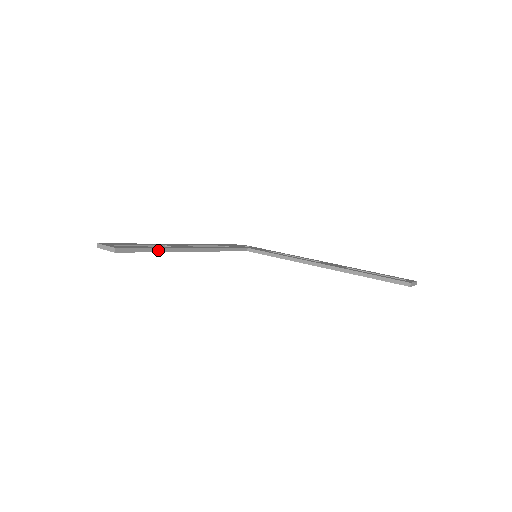
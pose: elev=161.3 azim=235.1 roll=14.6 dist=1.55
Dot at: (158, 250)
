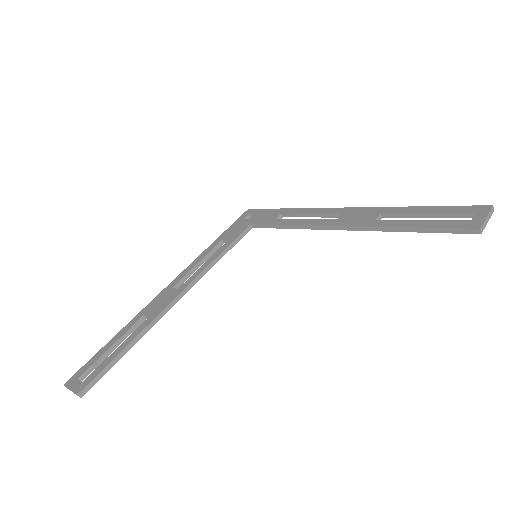
Dot at: (133, 343)
